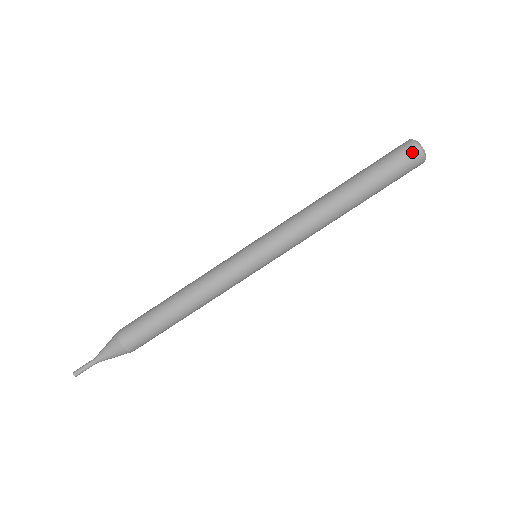
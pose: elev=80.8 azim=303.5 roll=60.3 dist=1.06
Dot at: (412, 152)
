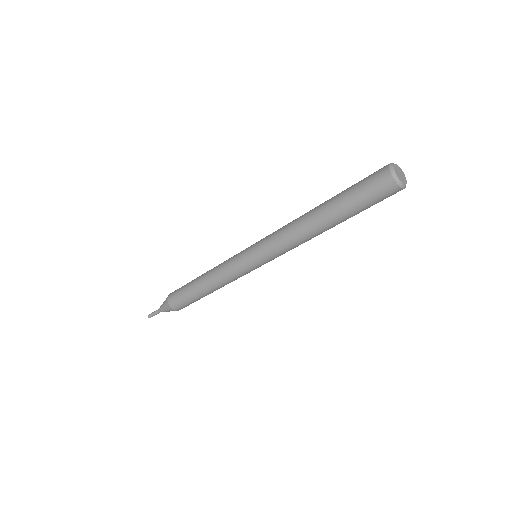
Dot at: occluded
